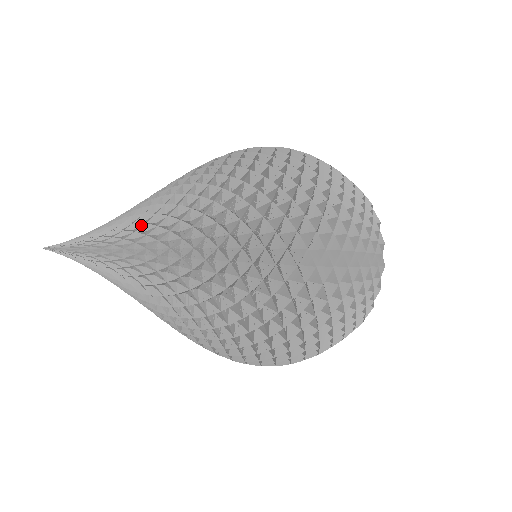
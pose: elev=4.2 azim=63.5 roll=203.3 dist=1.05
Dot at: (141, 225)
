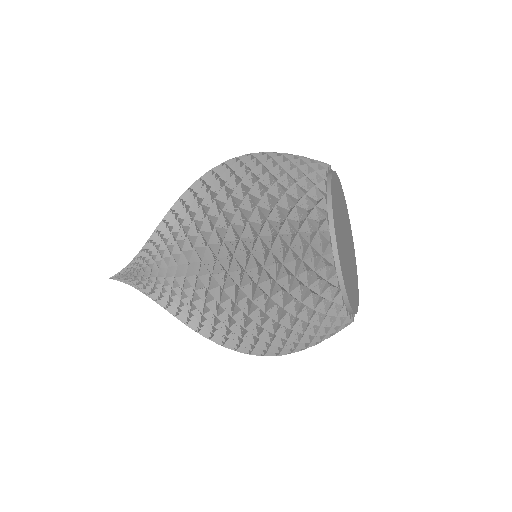
Dot at: (141, 267)
